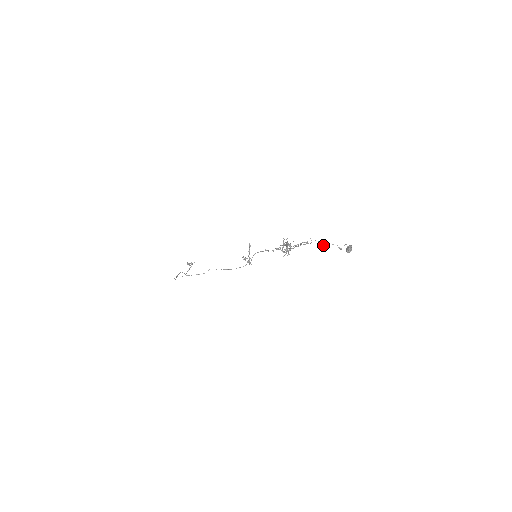
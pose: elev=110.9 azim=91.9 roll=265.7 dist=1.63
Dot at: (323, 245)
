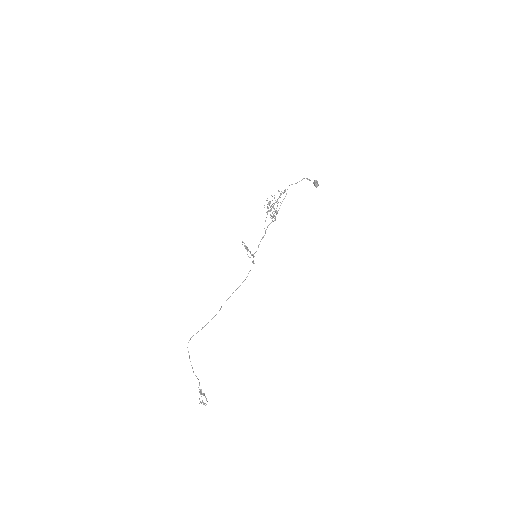
Dot at: occluded
